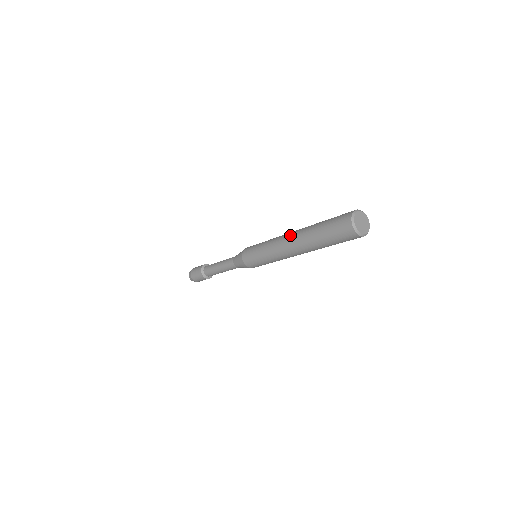
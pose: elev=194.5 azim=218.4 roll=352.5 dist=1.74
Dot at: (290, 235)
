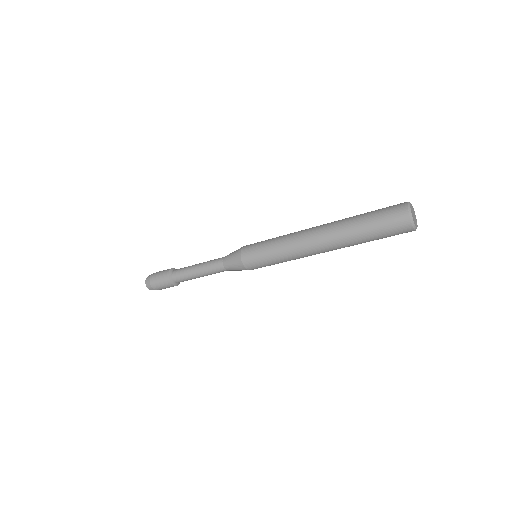
Dot at: (317, 235)
